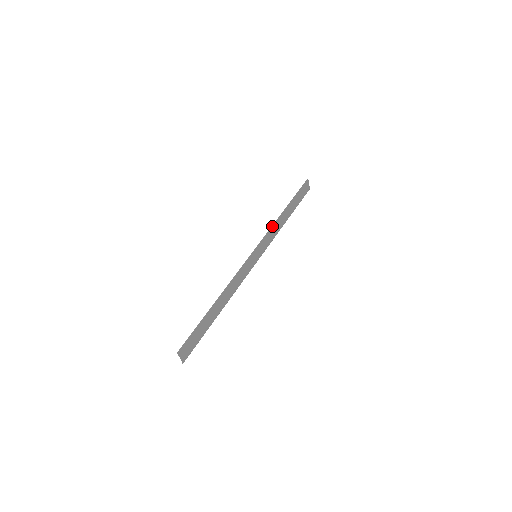
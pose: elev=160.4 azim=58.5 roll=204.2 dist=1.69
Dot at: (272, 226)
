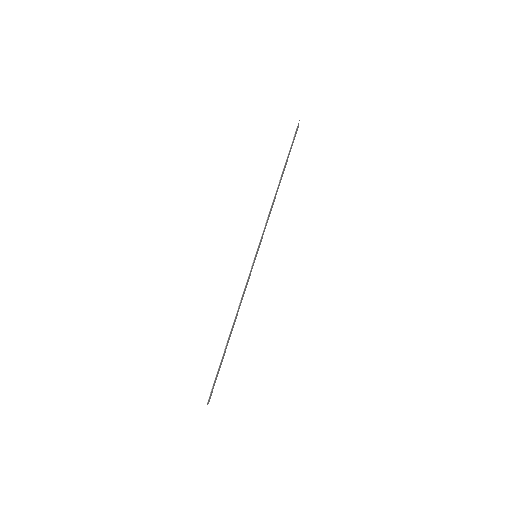
Dot at: (269, 212)
